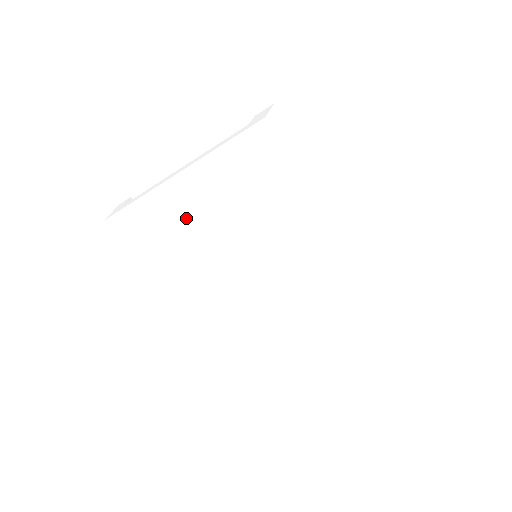
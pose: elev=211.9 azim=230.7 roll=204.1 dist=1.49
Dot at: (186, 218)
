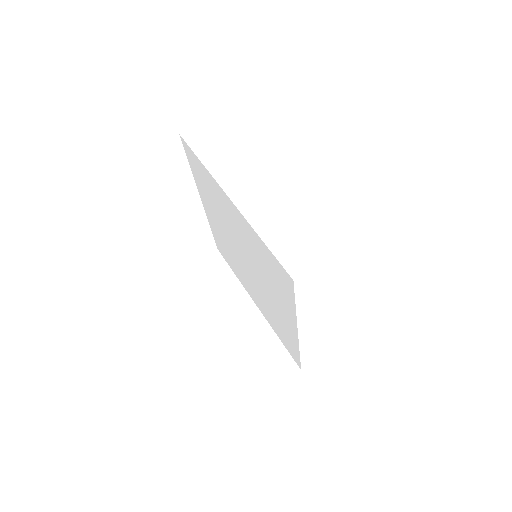
Dot at: (220, 232)
